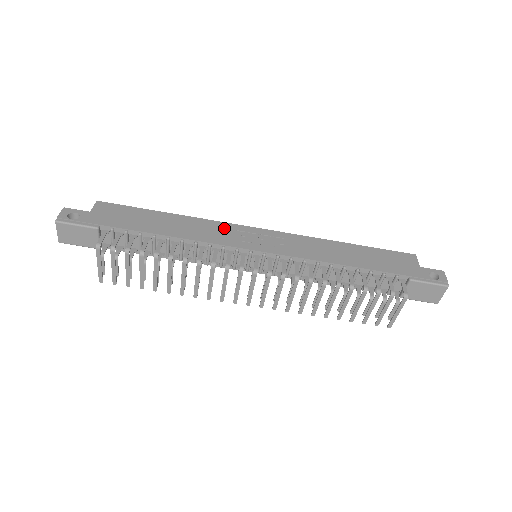
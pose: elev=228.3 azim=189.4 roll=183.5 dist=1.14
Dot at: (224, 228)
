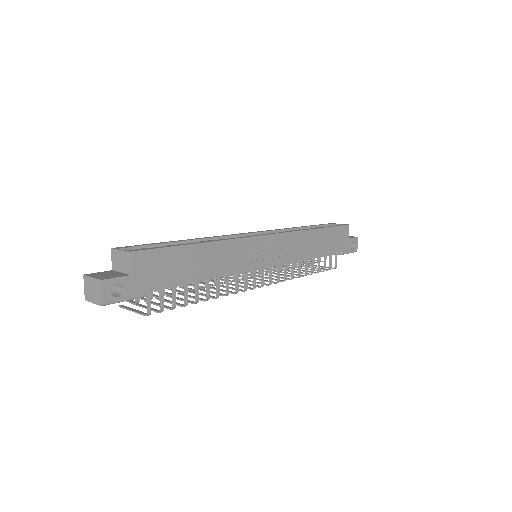
Dot at: (244, 247)
